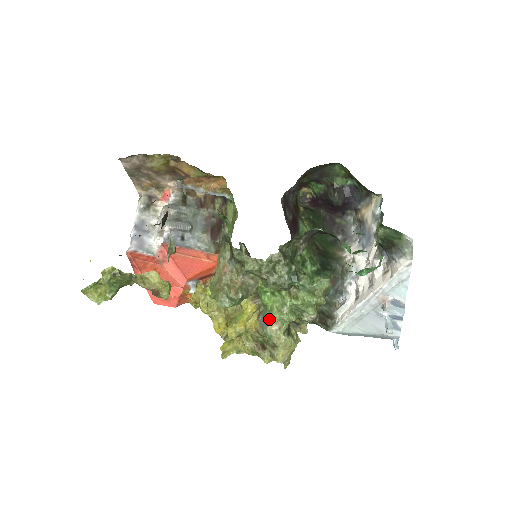
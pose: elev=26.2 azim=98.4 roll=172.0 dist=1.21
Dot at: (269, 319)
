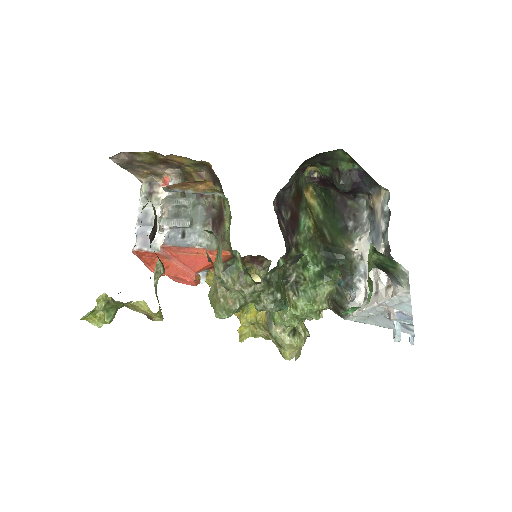
Dot at: (273, 321)
